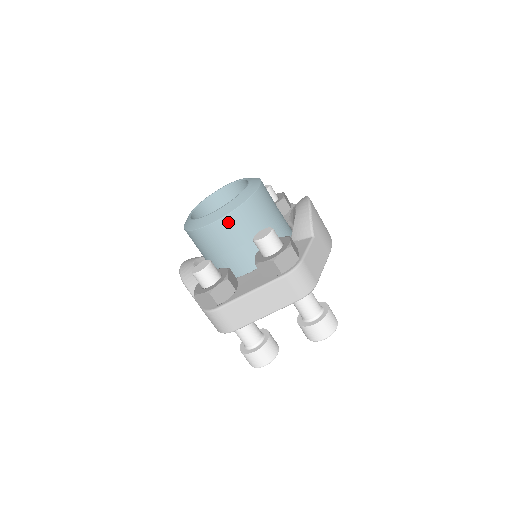
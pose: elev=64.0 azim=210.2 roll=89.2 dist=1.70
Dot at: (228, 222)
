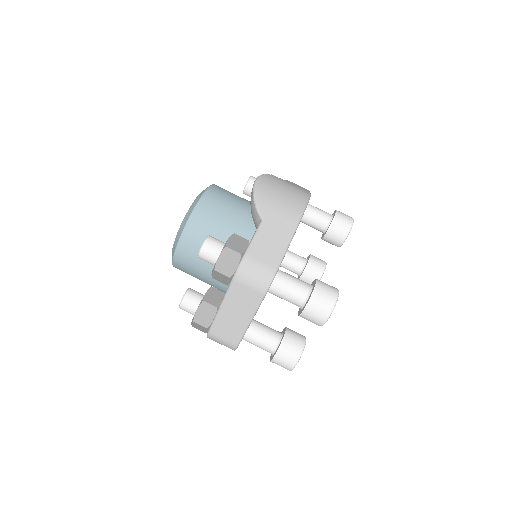
Dot at: (184, 247)
